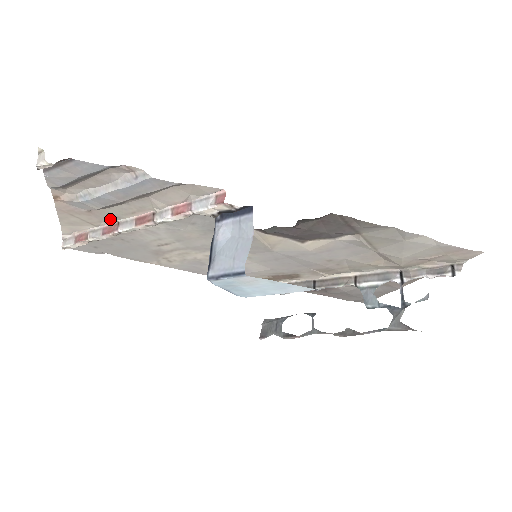
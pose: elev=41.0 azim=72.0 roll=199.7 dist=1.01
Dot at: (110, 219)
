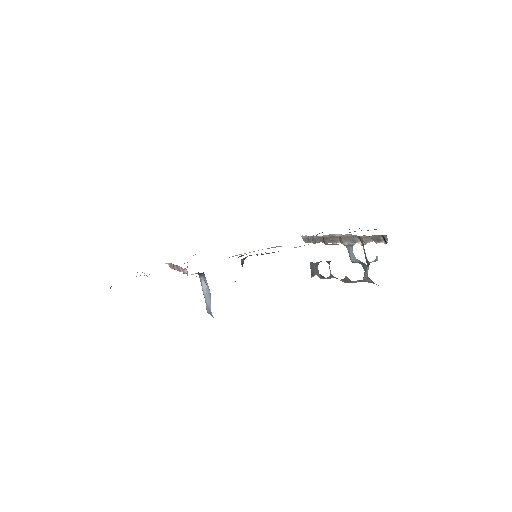
Dot at: occluded
